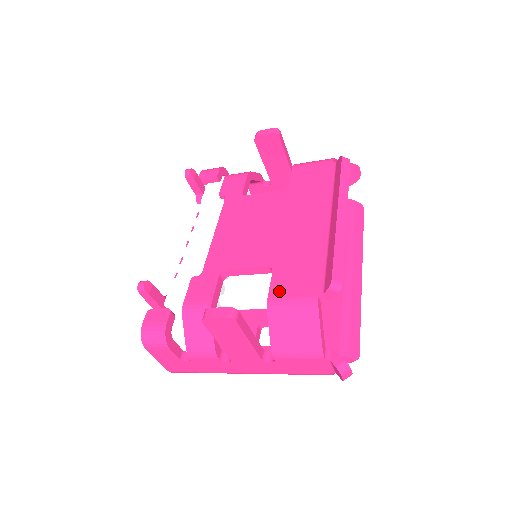
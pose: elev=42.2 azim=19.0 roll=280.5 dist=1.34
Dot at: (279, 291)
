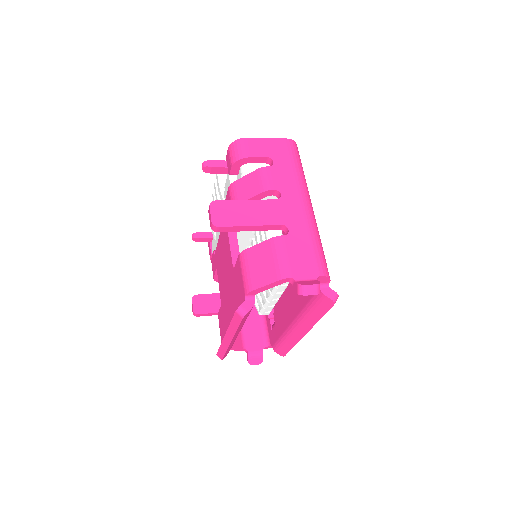
Dot at: (219, 319)
